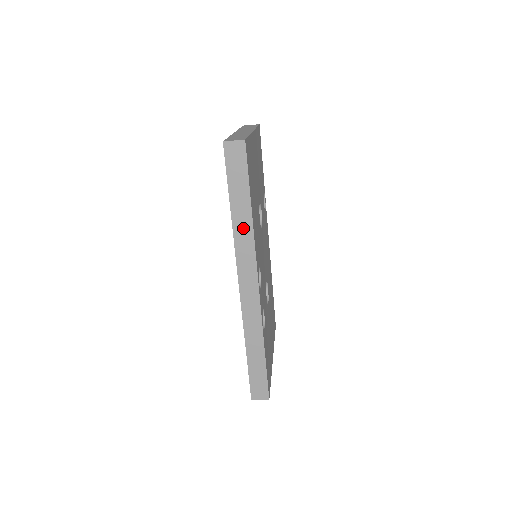
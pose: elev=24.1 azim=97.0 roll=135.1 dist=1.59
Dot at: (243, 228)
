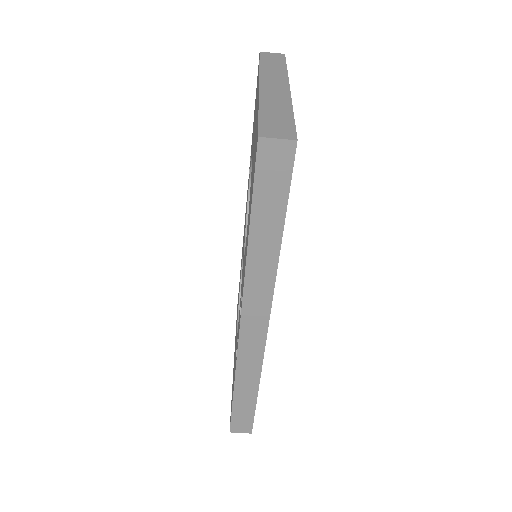
Dot at: (262, 262)
